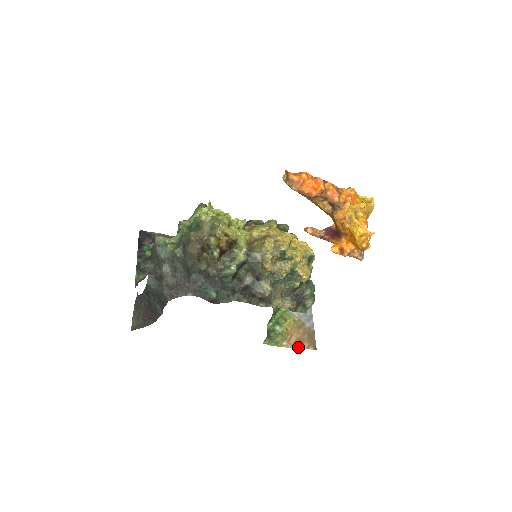
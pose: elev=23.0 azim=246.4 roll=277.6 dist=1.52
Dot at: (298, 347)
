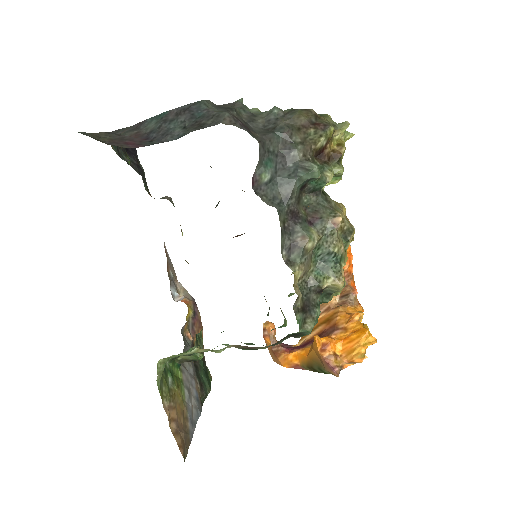
Dot at: (172, 430)
